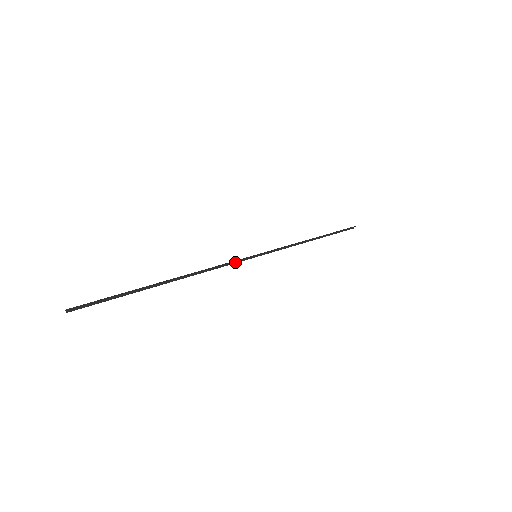
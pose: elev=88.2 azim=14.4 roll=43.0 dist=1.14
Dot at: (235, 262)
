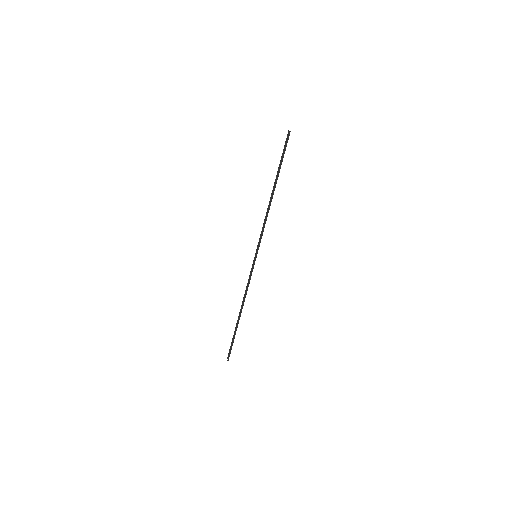
Dot at: (251, 274)
